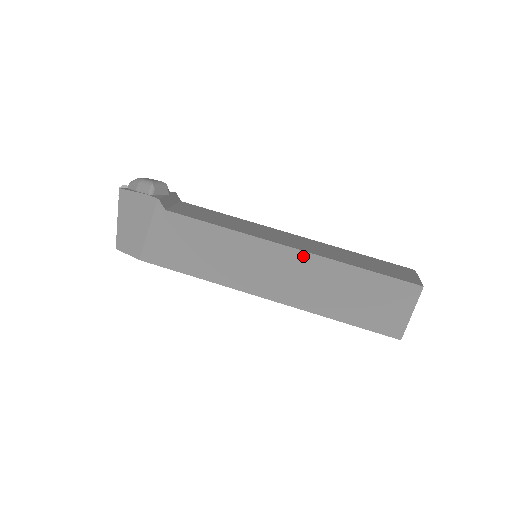
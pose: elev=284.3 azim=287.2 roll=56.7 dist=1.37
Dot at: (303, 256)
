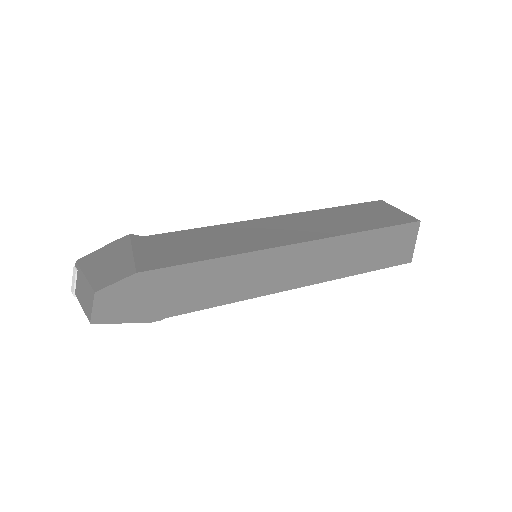
Dot at: (290, 216)
